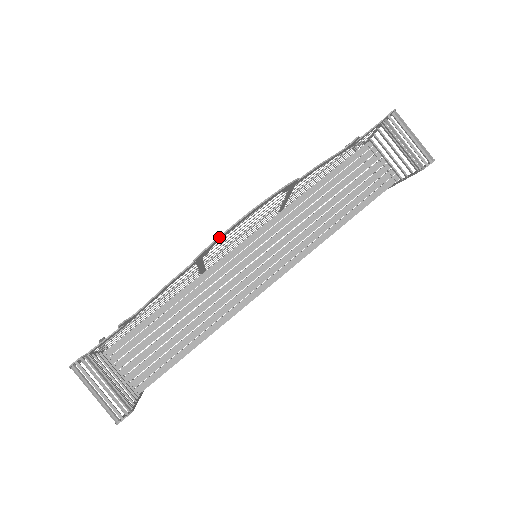
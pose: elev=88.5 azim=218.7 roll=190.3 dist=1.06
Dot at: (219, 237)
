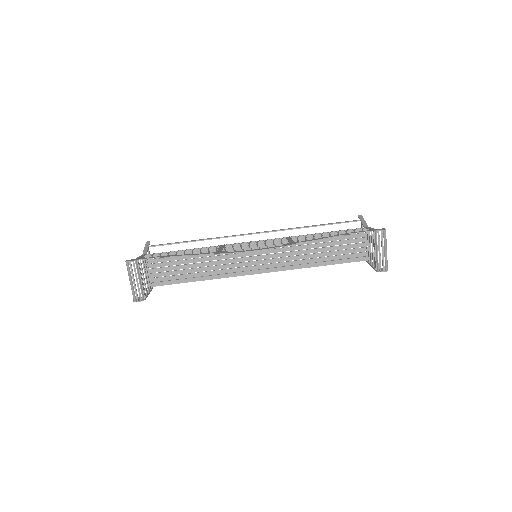
Dot at: occluded
